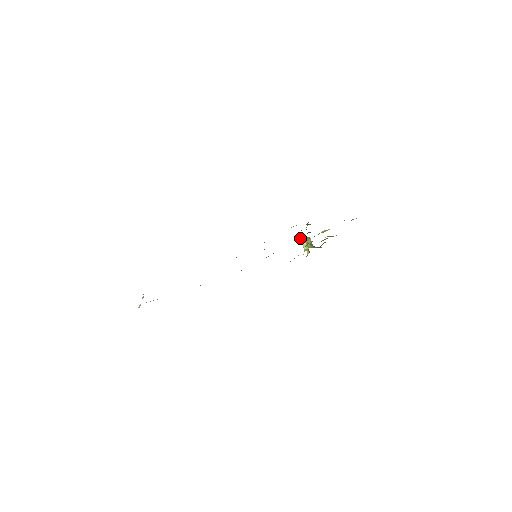
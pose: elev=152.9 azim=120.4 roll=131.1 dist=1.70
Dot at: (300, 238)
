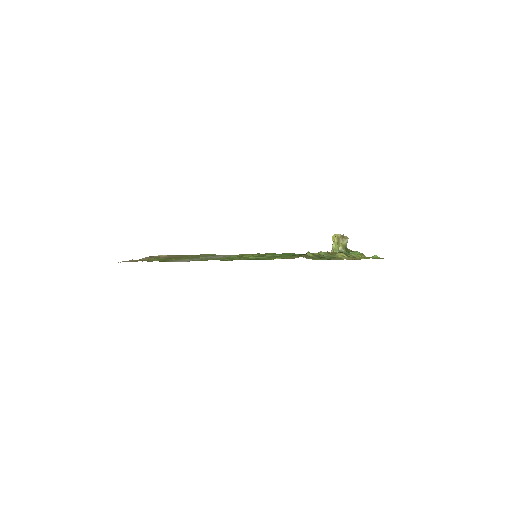
Dot at: (333, 237)
